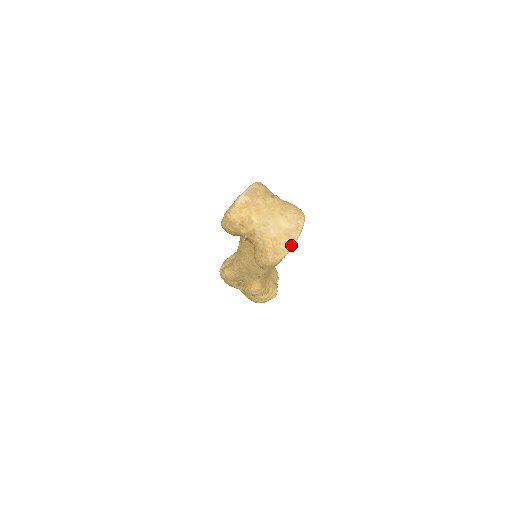
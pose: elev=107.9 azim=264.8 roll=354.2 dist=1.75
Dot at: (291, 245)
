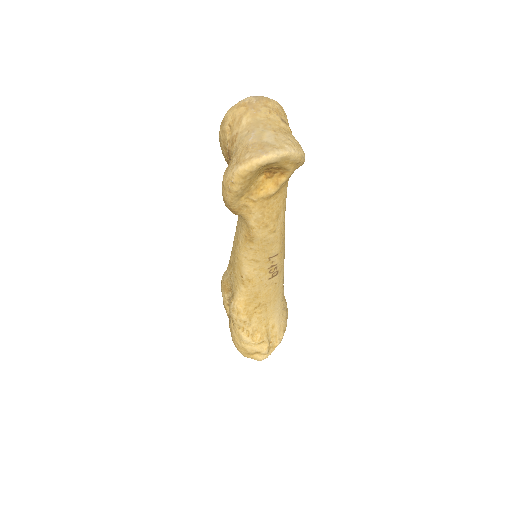
Dot at: (257, 158)
